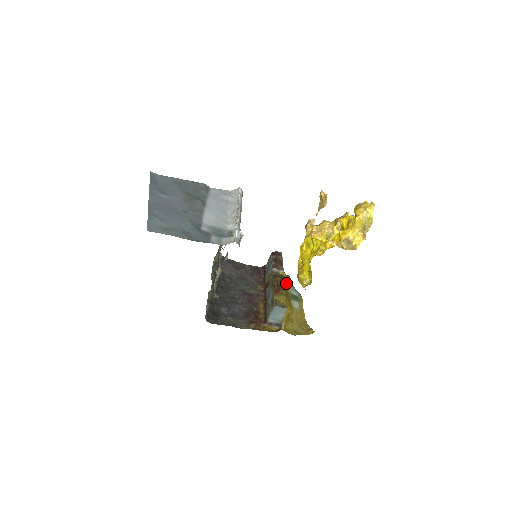
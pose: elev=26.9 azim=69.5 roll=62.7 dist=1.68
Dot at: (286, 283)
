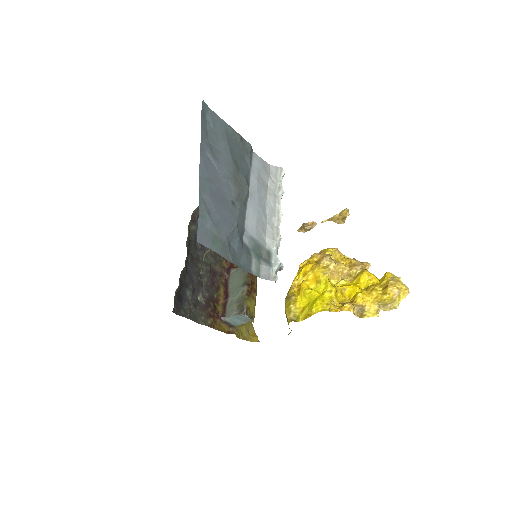
Dot at: occluded
